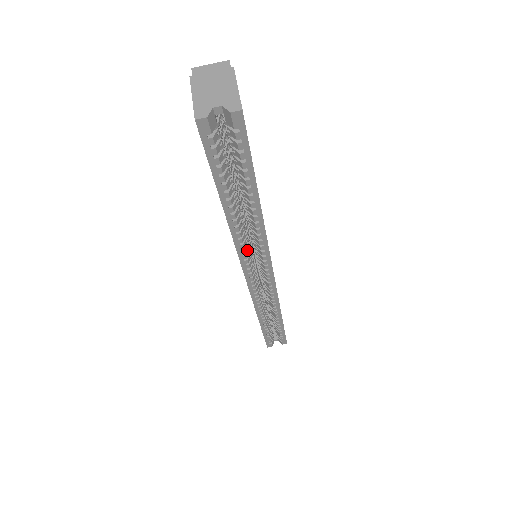
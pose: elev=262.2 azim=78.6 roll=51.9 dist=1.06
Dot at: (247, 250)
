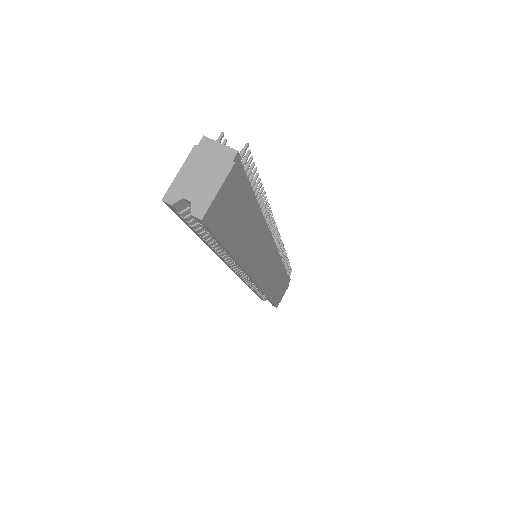
Dot at: occluded
